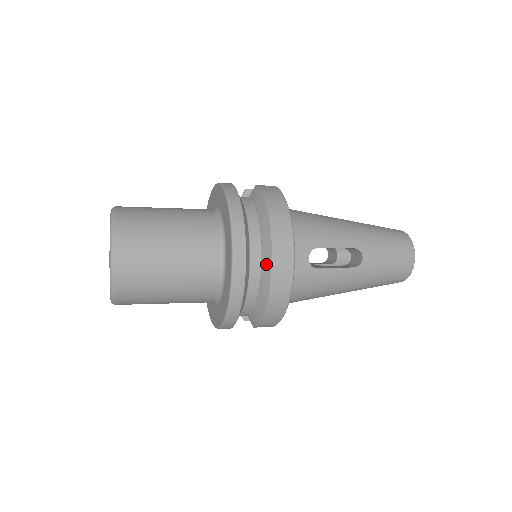
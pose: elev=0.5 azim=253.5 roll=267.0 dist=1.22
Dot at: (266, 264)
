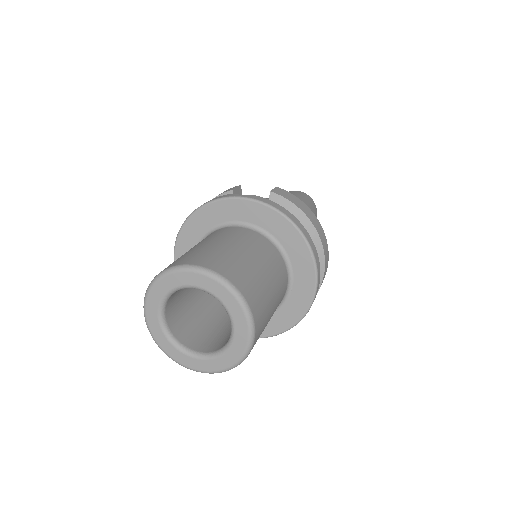
Dot at: occluded
